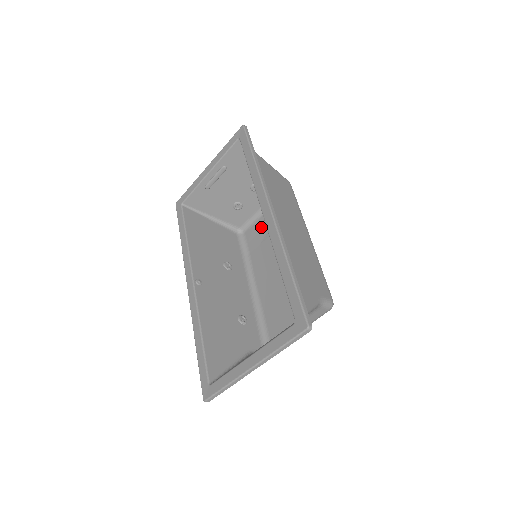
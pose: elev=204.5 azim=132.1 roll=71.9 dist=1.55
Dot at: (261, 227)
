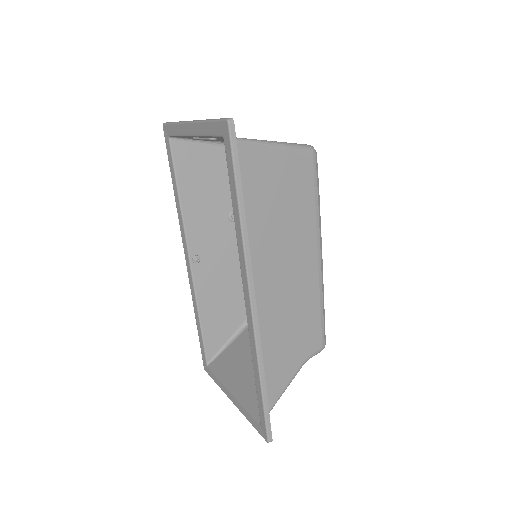
Dot at: occluded
